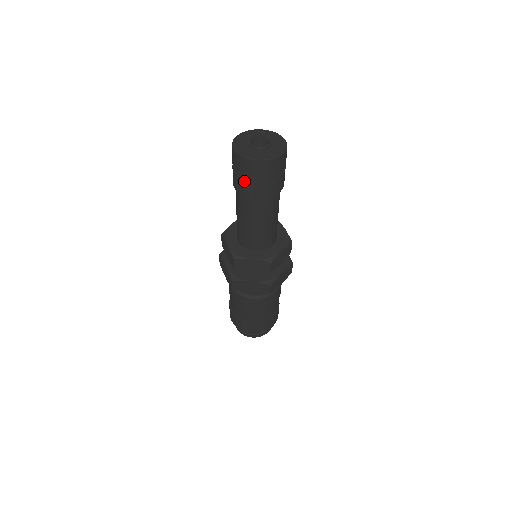
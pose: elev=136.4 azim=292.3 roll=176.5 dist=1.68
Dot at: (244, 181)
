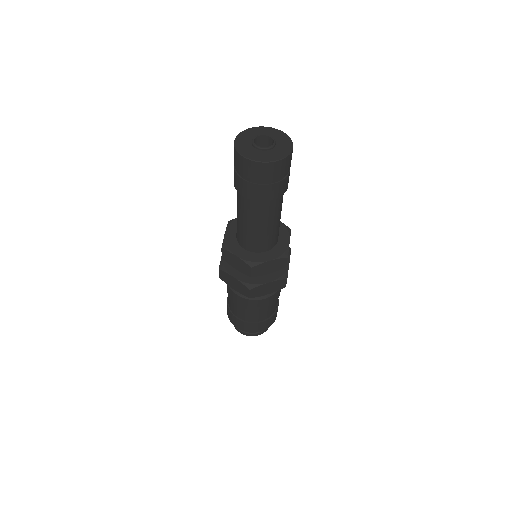
Dot at: (236, 175)
